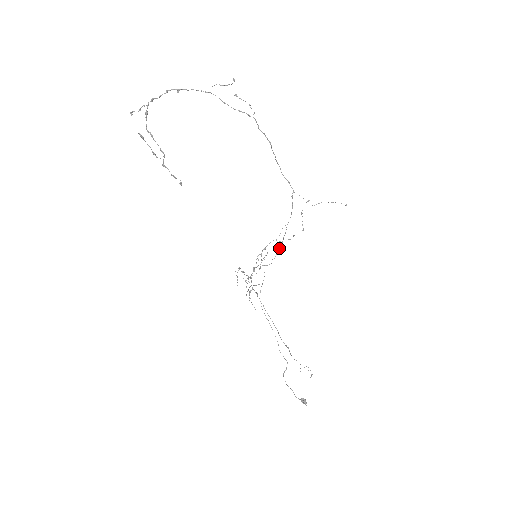
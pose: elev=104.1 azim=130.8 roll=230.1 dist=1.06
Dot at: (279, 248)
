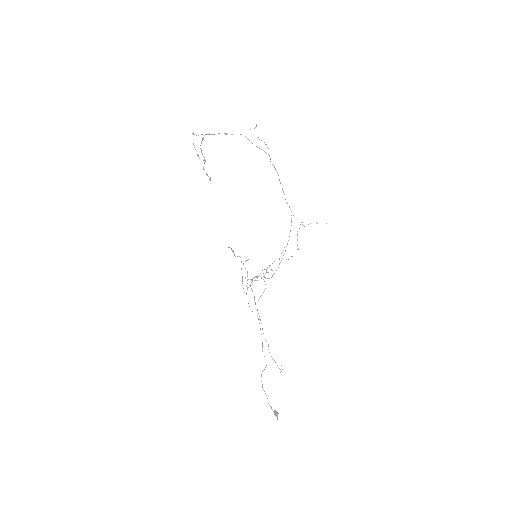
Dot at: (279, 264)
